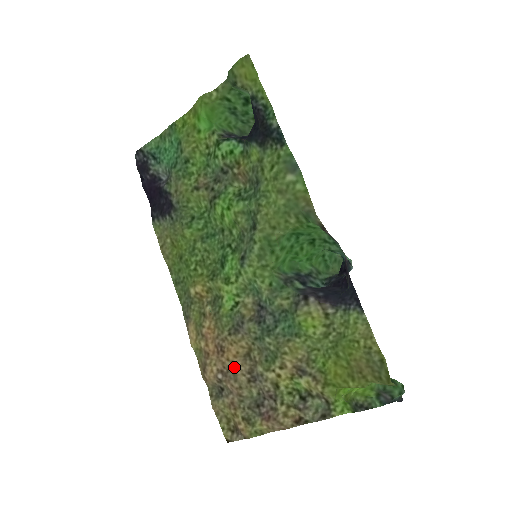
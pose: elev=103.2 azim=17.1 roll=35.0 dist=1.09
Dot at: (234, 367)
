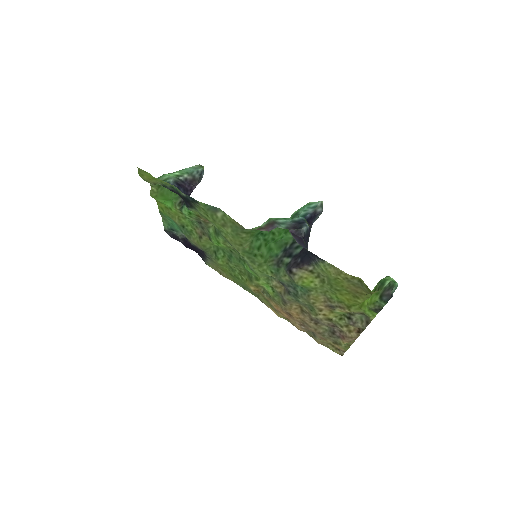
Dot at: (303, 320)
